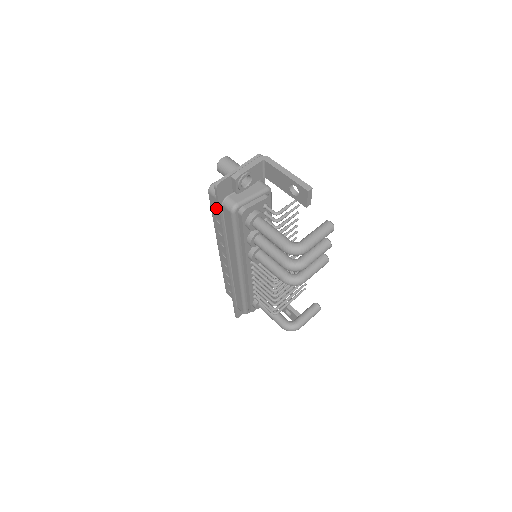
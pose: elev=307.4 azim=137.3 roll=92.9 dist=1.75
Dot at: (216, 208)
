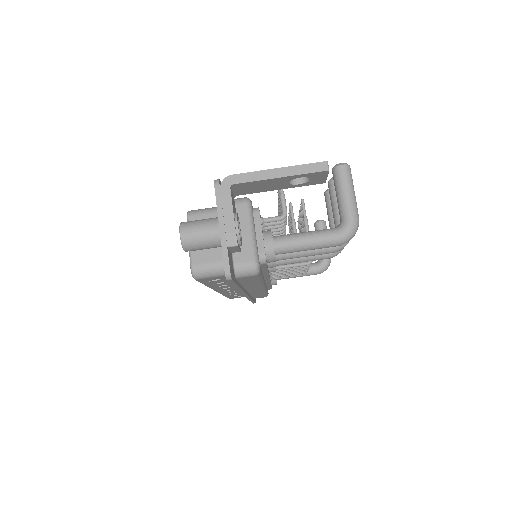
Dot at: (213, 280)
